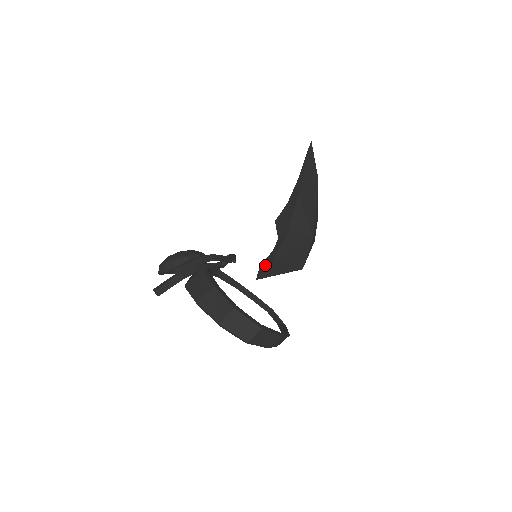
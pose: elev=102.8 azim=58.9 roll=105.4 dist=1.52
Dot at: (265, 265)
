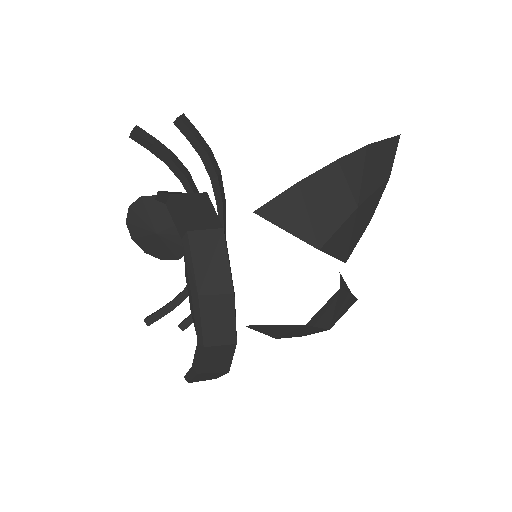
Dot at: (278, 198)
